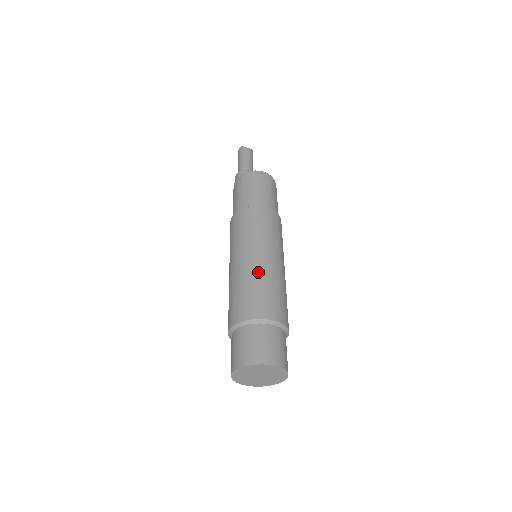
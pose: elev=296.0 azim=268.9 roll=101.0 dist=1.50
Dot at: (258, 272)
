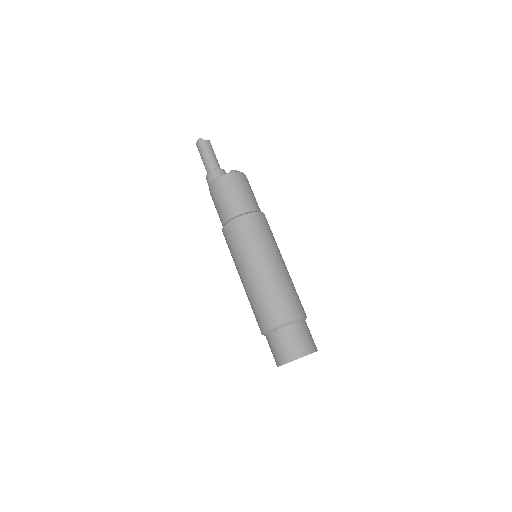
Dot at: (275, 280)
